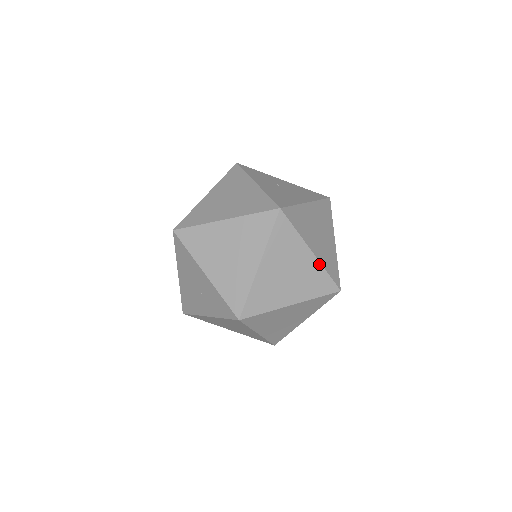
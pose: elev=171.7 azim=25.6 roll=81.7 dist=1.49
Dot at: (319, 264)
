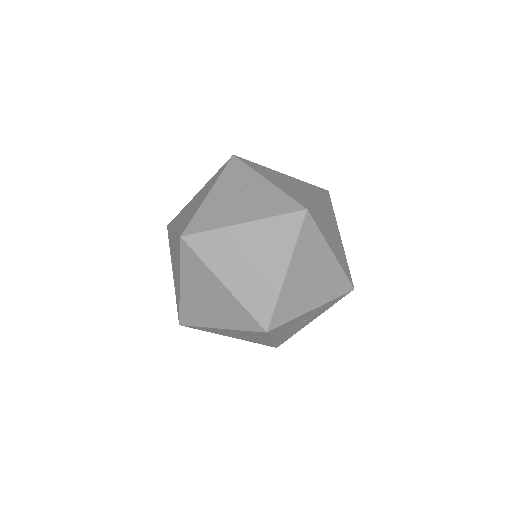
Dot at: (235, 299)
